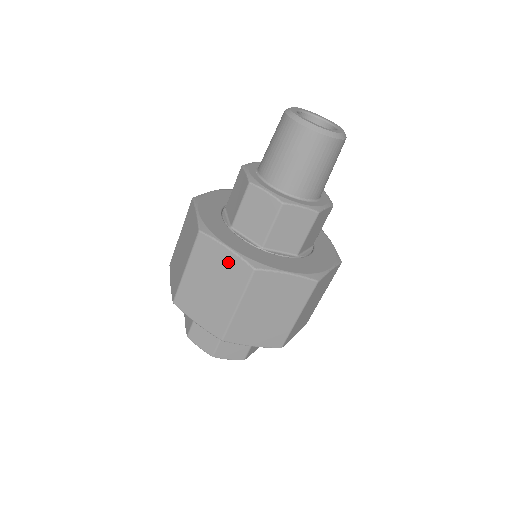
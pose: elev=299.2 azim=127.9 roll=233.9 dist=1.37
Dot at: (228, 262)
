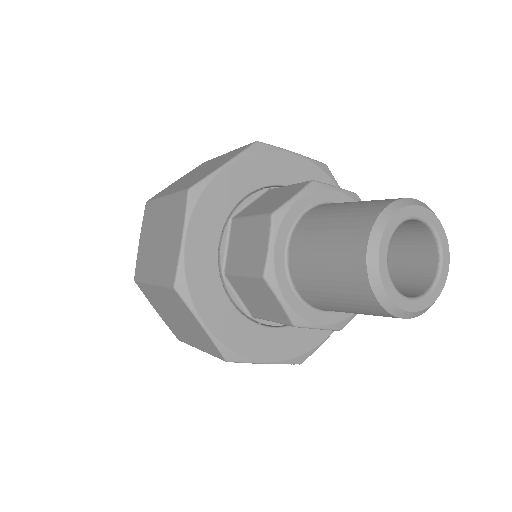
Dot at: (174, 248)
